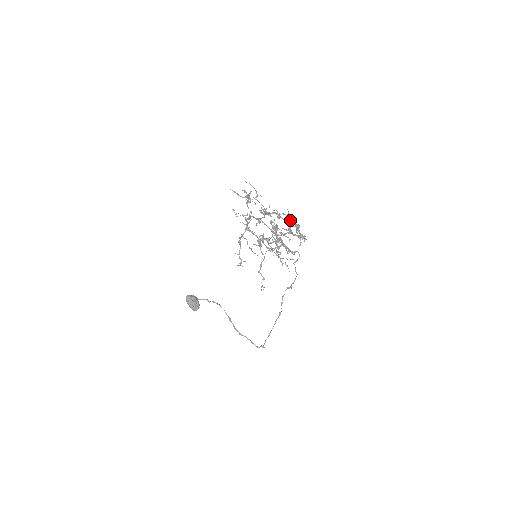
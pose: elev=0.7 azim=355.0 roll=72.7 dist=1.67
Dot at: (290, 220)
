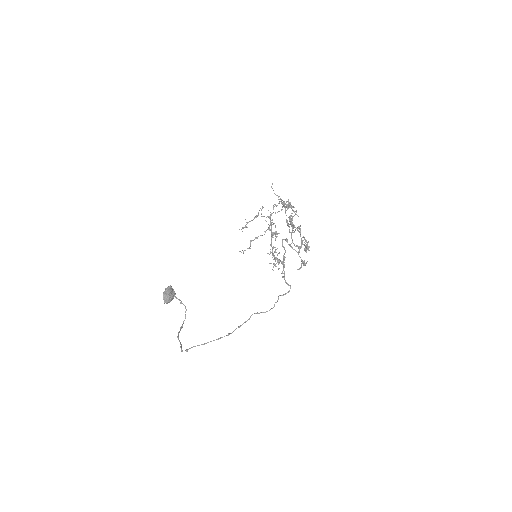
Dot at: (305, 241)
